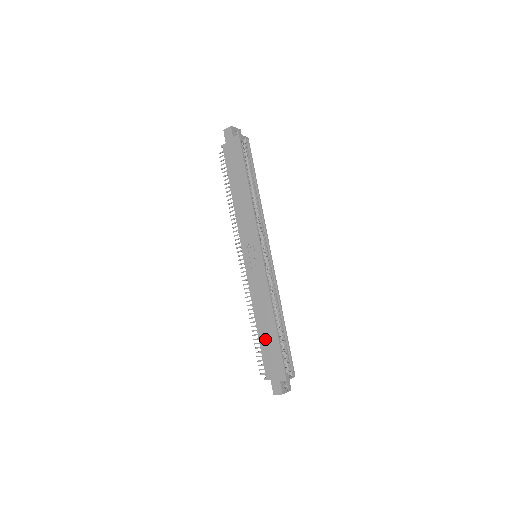
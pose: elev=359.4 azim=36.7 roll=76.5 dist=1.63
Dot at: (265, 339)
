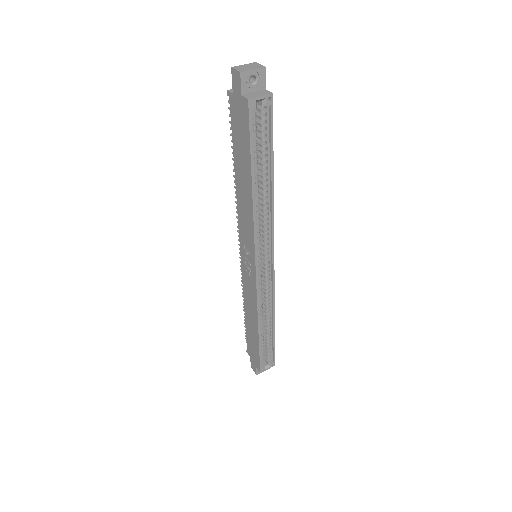
Dot at: (250, 331)
